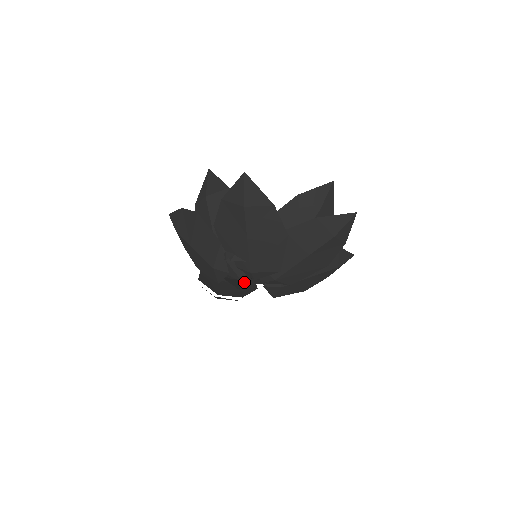
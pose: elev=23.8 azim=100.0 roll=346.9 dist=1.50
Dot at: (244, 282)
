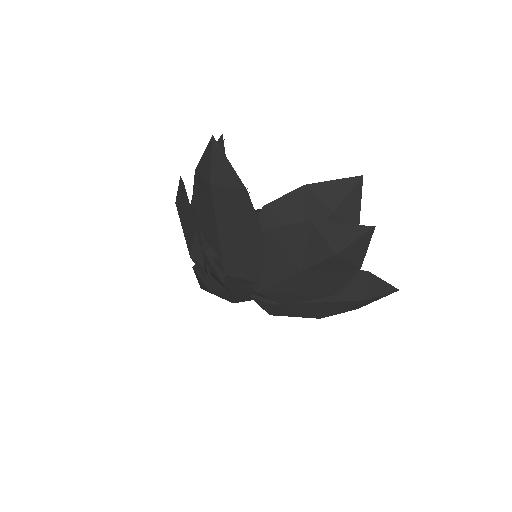
Dot at: occluded
